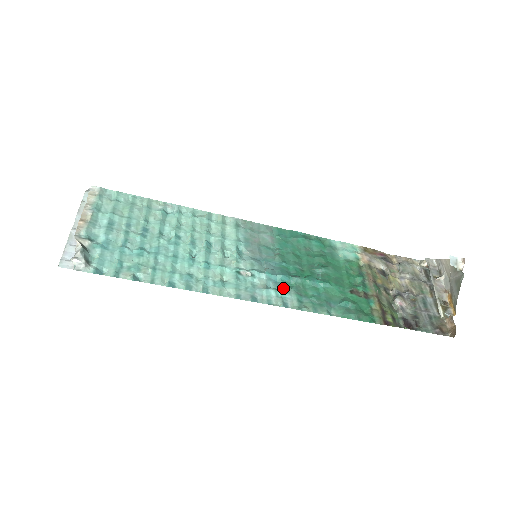
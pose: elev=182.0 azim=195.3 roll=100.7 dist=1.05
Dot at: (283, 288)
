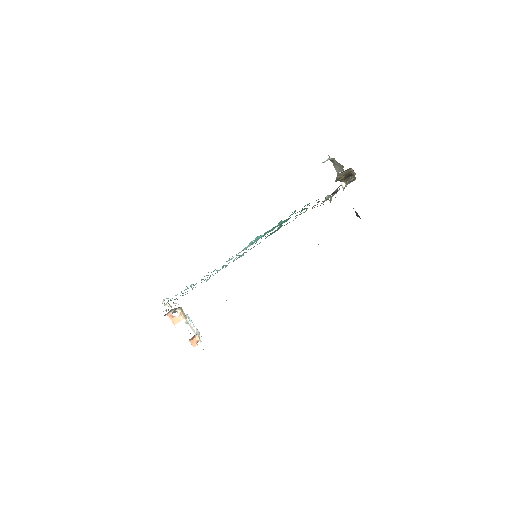
Dot at: (258, 237)
